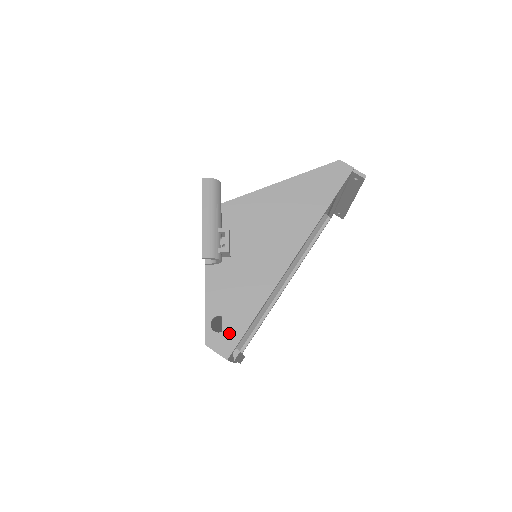
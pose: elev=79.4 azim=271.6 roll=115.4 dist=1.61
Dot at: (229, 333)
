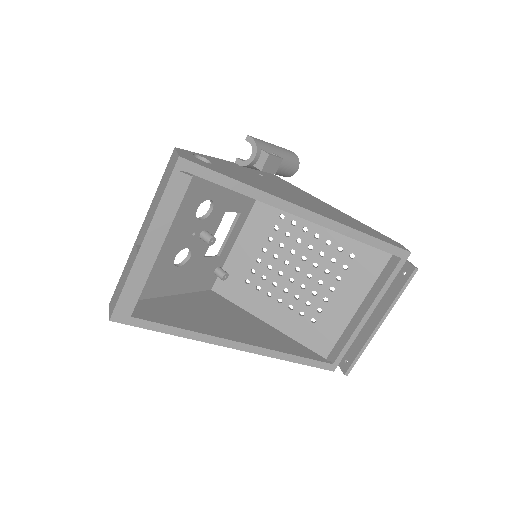
Dot at: (204, 163)
